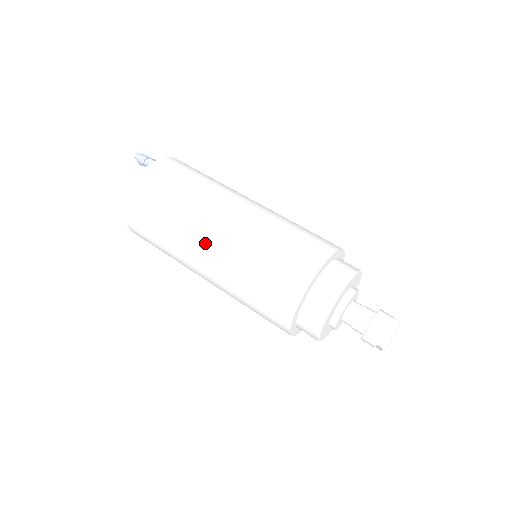
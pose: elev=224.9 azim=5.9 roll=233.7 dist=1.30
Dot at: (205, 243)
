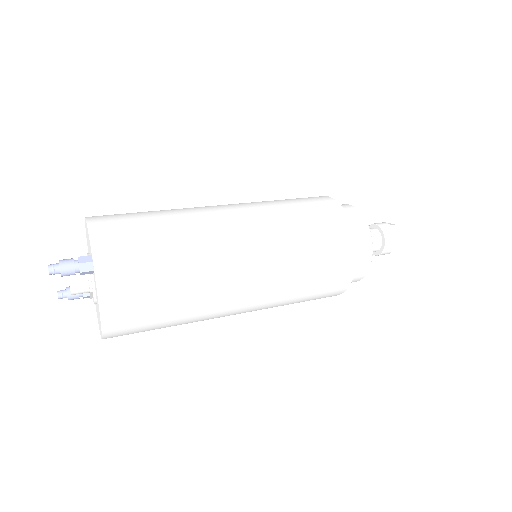
Dot at: (239, 301)
